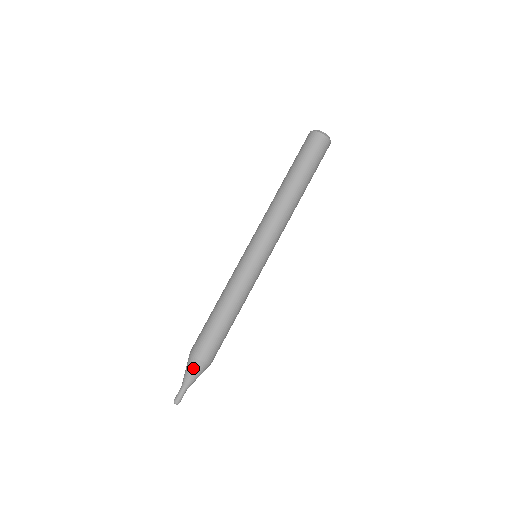
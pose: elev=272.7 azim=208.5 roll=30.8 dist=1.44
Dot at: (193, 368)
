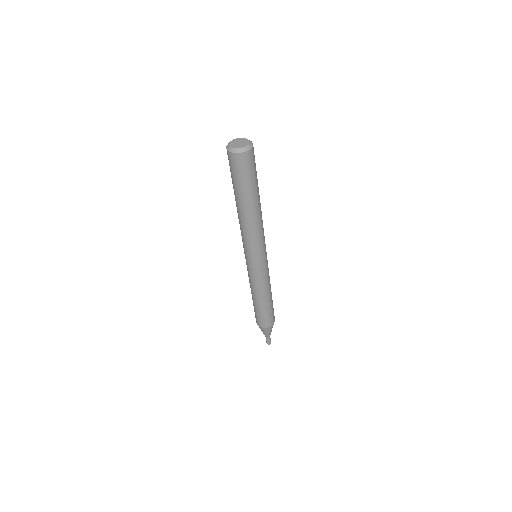
Dot at: (269, 330)
